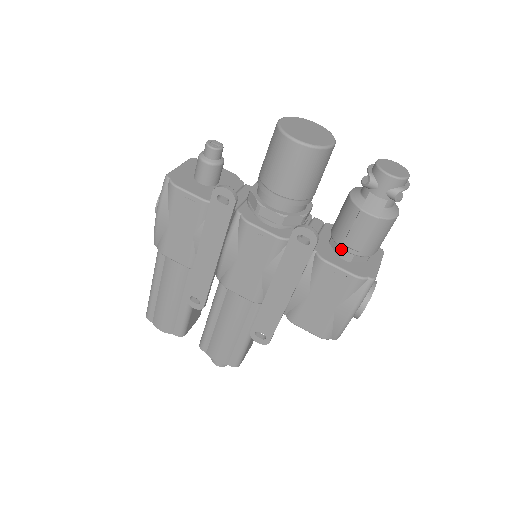
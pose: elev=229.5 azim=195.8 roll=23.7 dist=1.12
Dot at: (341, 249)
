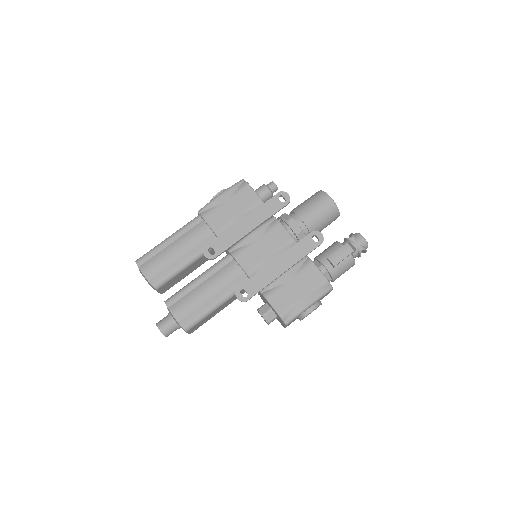
Dot at: (321, 265)
